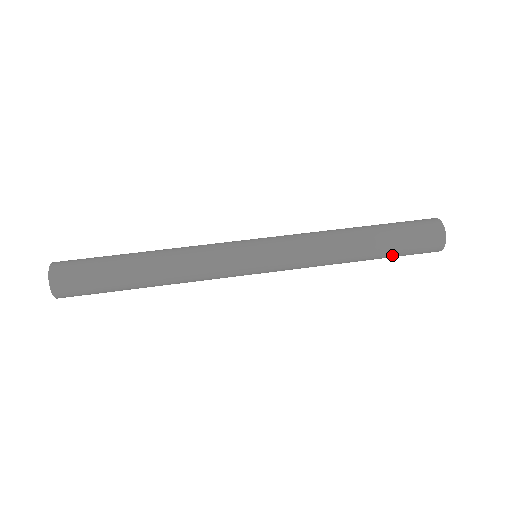
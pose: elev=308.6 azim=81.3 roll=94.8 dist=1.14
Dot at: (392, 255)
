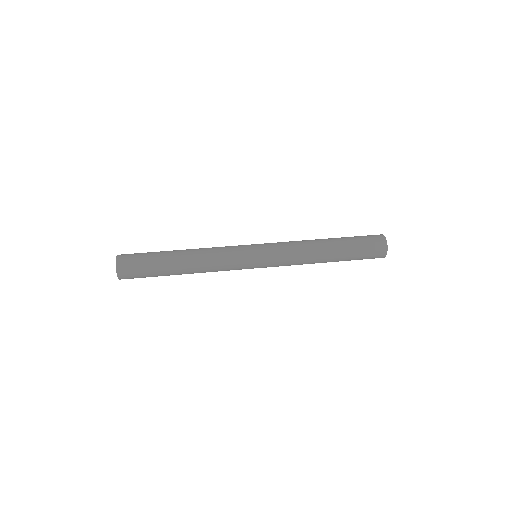
Dot at: (350, 260)
